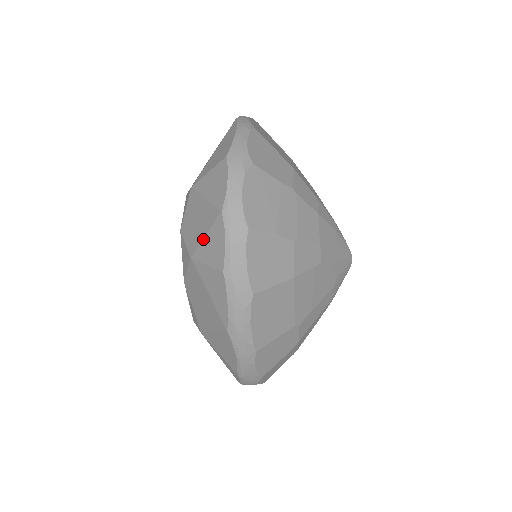
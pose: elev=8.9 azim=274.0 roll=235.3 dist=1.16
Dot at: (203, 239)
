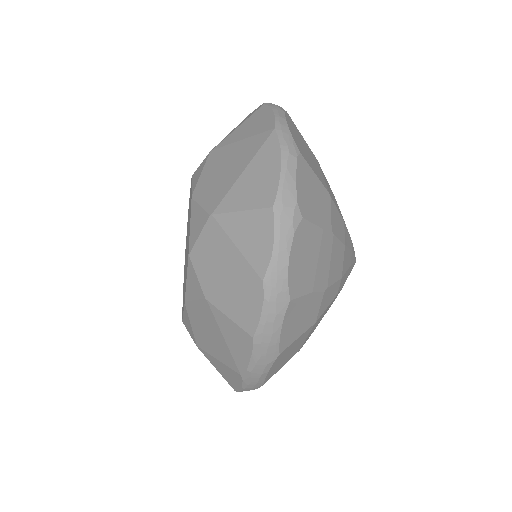
Dot at: (228, 292)
